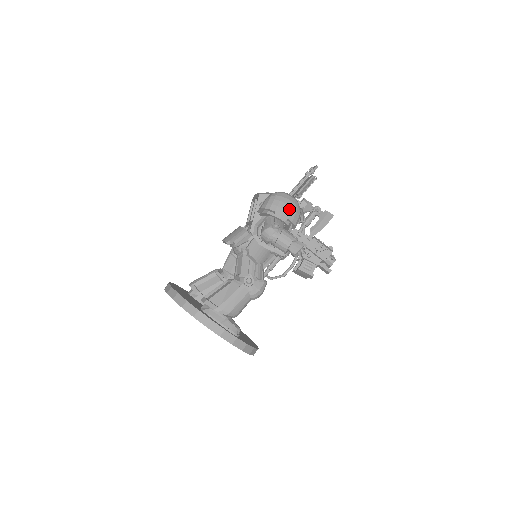
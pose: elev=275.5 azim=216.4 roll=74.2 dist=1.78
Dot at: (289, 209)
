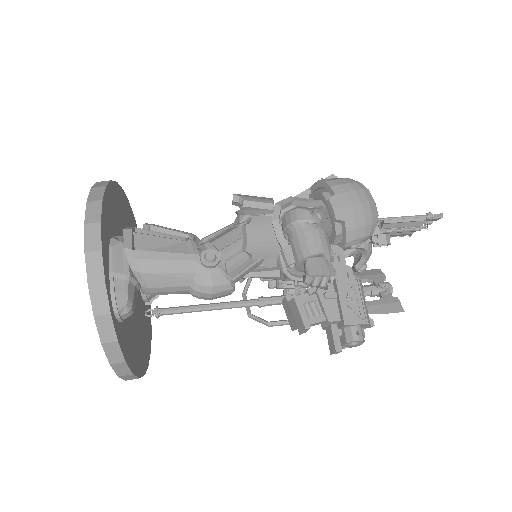
Dot at: (358, 211)
